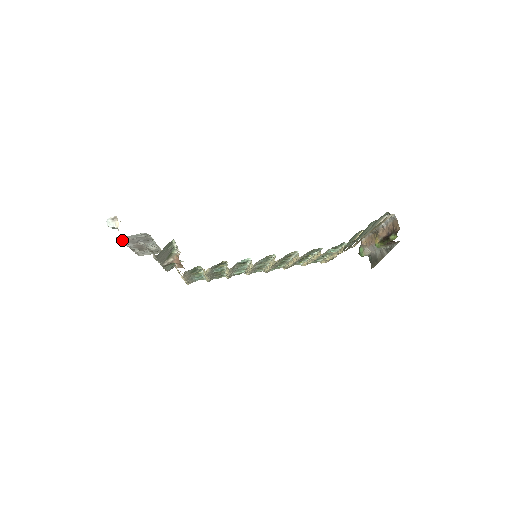
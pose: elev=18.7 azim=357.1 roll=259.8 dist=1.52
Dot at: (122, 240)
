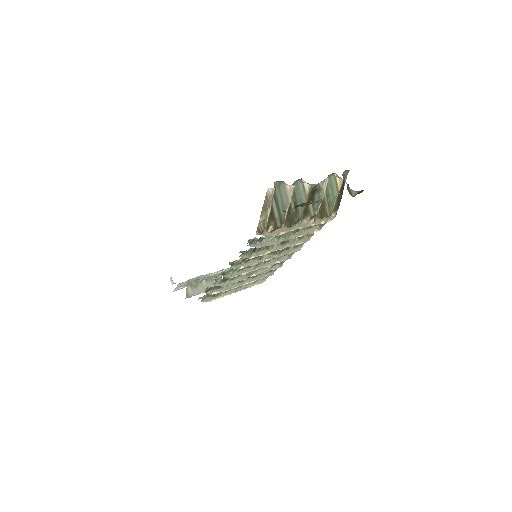
Dot at: occluded
